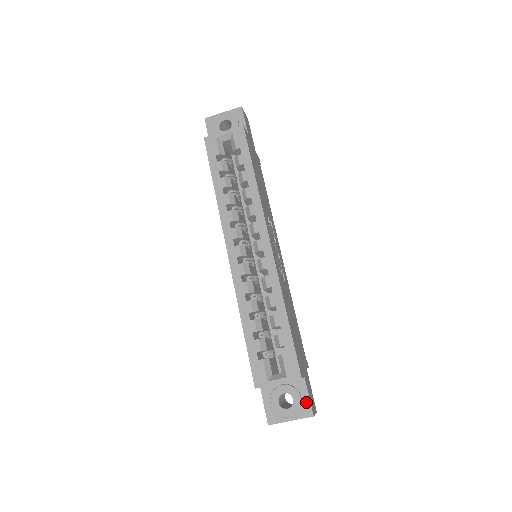
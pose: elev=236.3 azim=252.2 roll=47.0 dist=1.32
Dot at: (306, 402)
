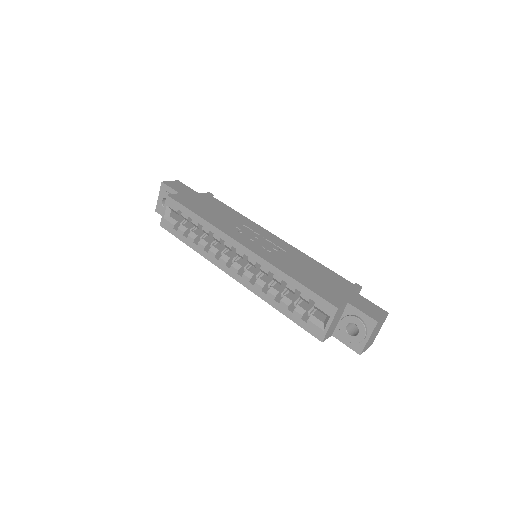
Dot at: (364, 318)
